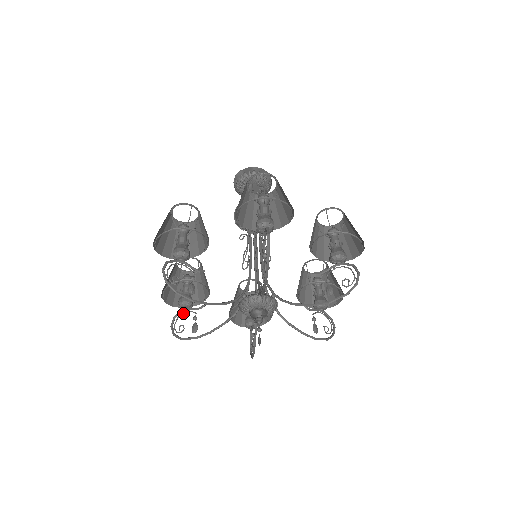
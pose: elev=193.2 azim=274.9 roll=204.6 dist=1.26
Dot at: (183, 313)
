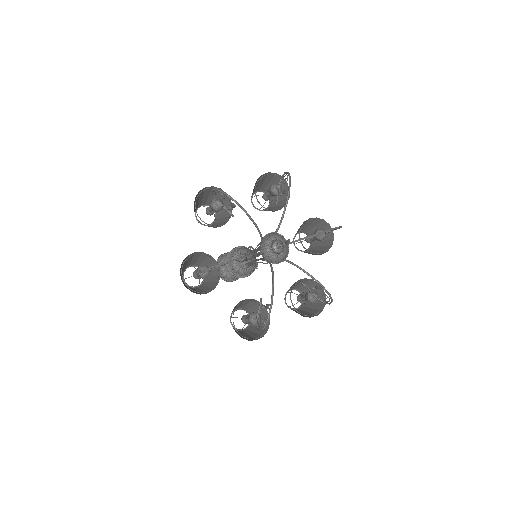
Dot at: occluded
